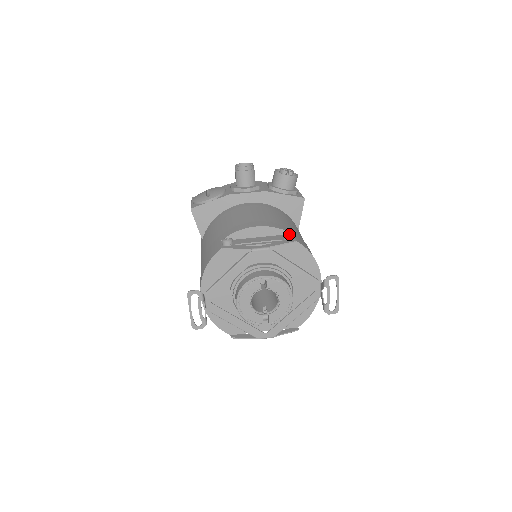
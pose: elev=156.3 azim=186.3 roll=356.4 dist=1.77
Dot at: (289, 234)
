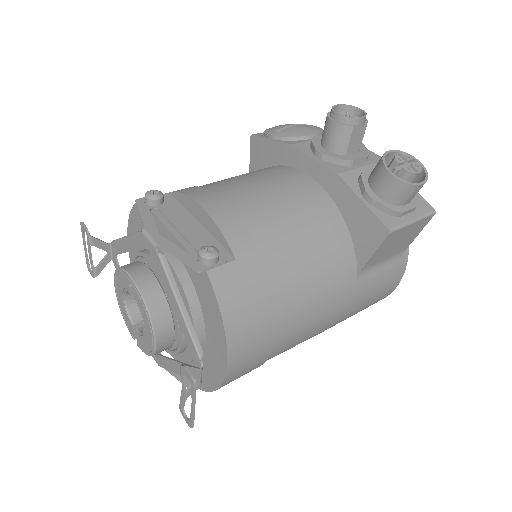
Dot at: (203, 252)
